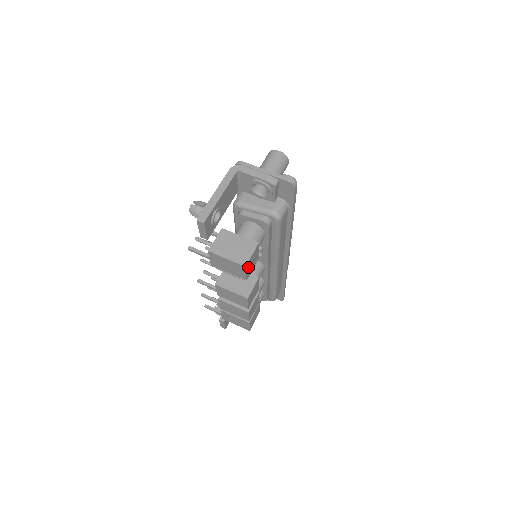
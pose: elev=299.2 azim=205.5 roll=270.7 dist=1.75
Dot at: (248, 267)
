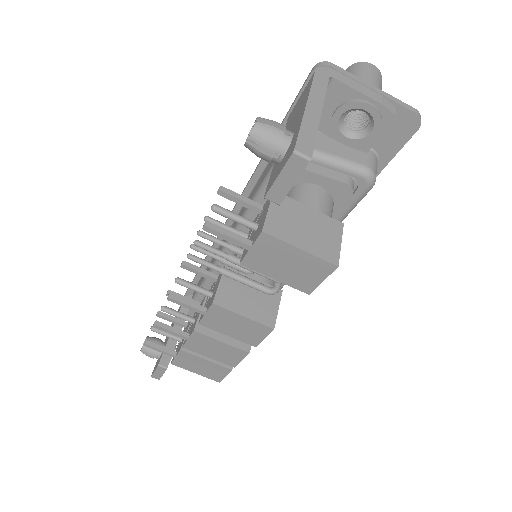
Dot at: occluded
